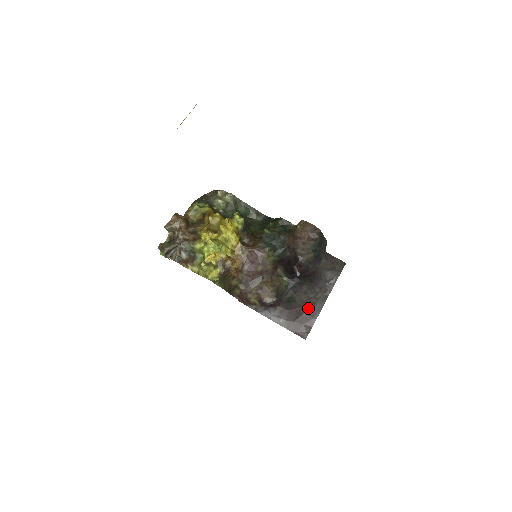
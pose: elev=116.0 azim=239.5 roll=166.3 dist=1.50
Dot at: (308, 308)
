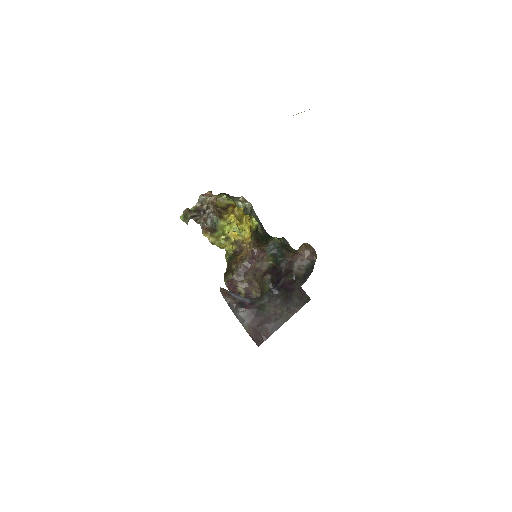
Dot at: (270, 321)
